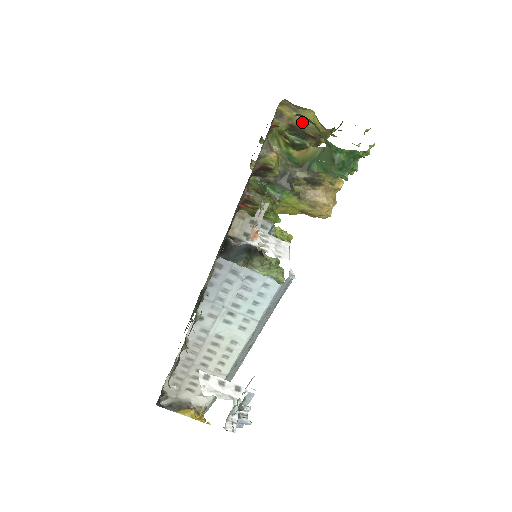
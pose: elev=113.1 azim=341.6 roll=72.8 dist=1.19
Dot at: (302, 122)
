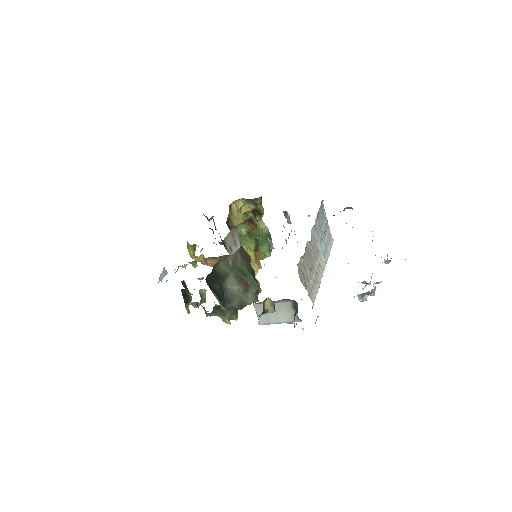
Dot at: (237, 220)
